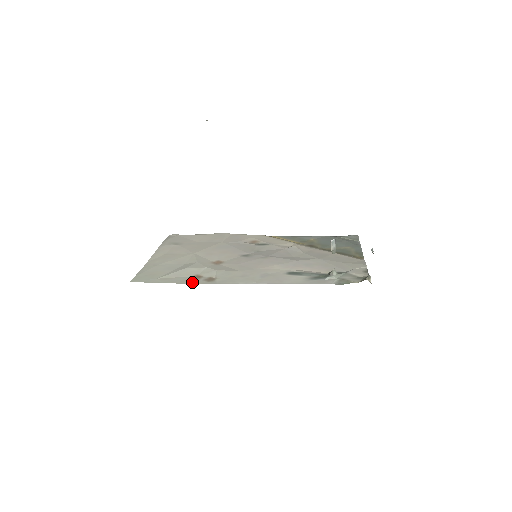
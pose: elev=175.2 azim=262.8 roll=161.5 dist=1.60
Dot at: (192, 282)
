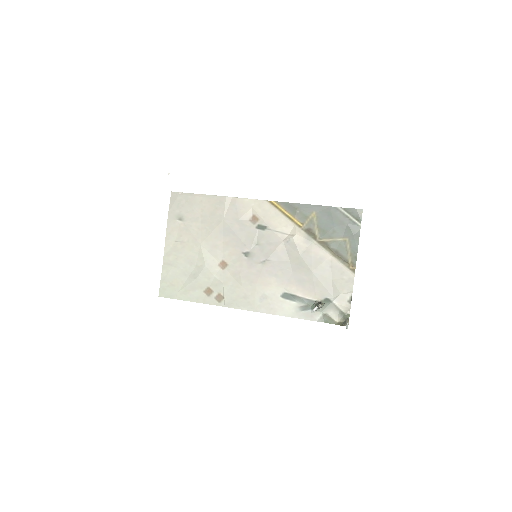
Dot at: (206, 301)
